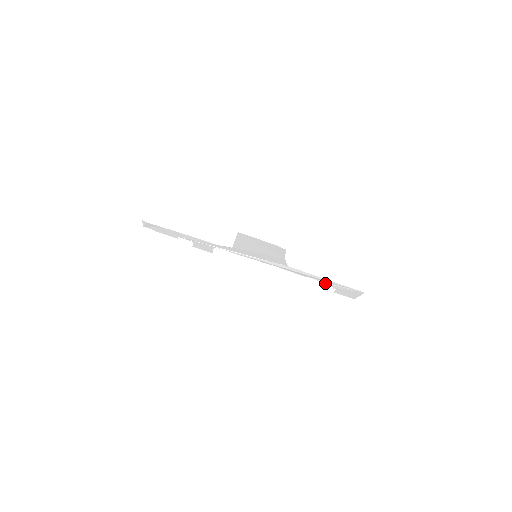
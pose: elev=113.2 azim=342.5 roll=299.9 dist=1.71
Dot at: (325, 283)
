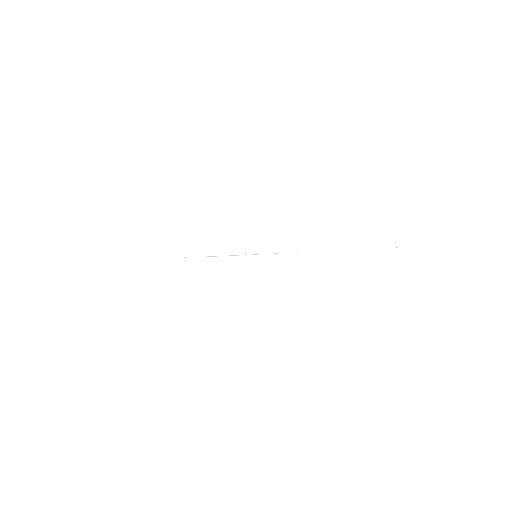
Dot at: occluded
